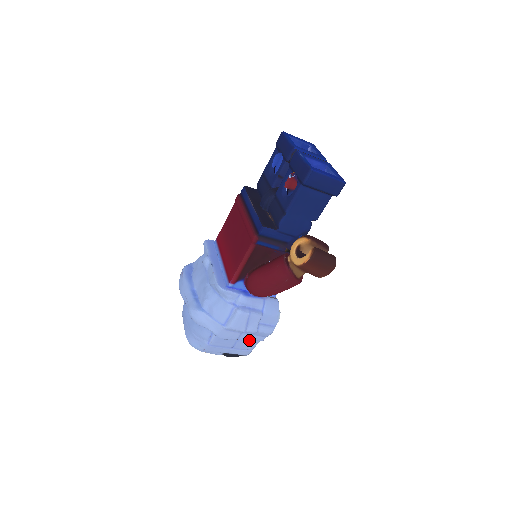
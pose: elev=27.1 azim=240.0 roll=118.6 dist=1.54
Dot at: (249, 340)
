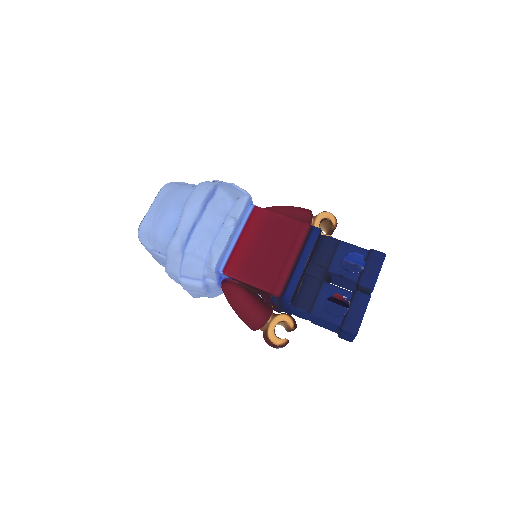
Dot at: occluded
